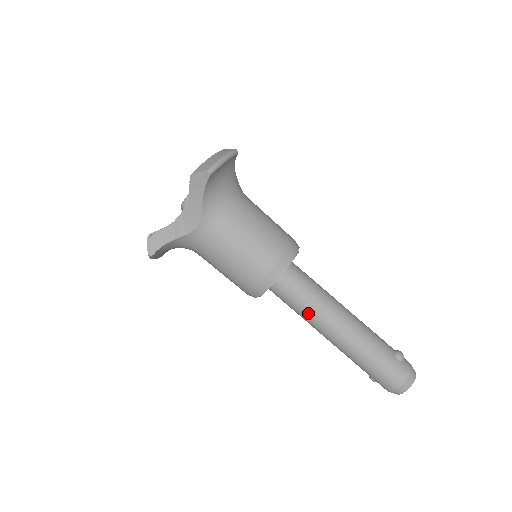
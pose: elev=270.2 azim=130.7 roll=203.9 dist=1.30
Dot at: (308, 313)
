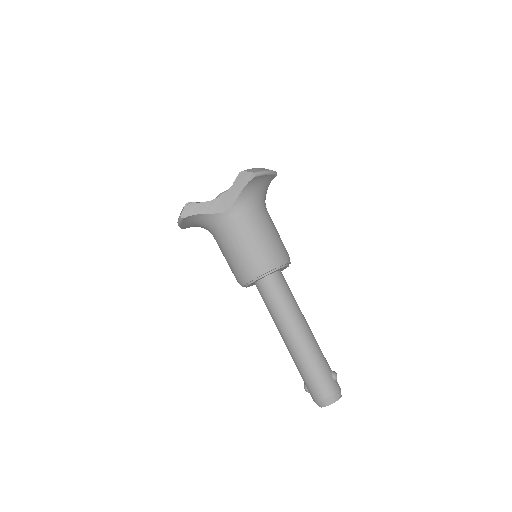
Dot at: (279, 312)
